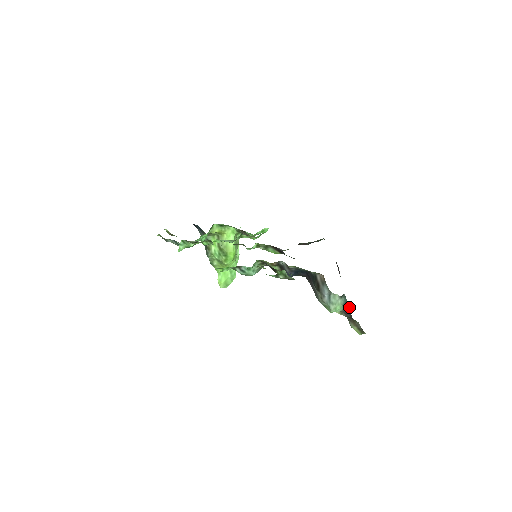
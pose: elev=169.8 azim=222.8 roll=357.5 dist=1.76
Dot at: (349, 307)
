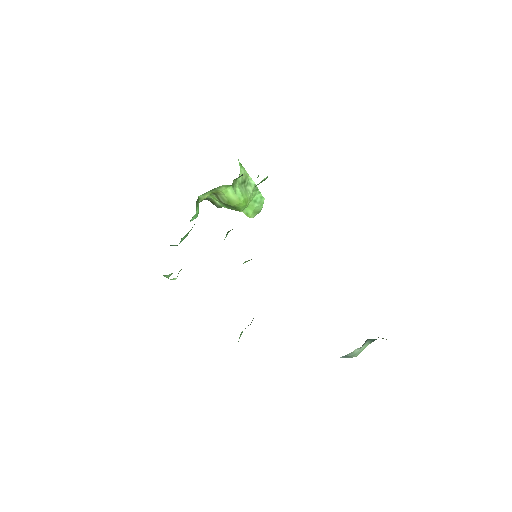
Dot at: occluded
